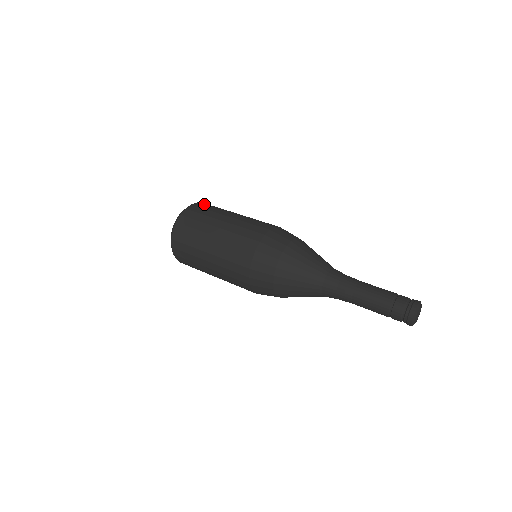
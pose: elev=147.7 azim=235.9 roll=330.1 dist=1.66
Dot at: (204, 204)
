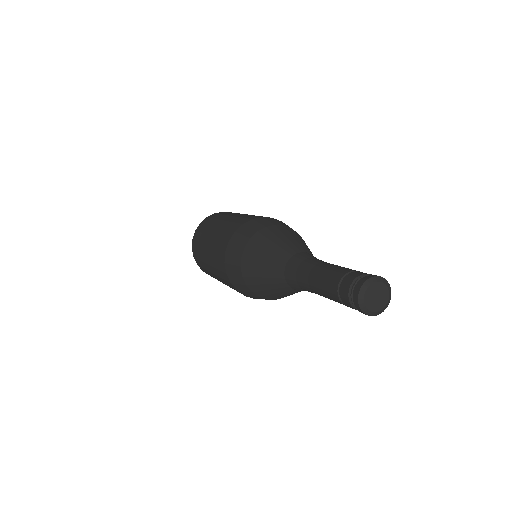
Dot at: occluded
